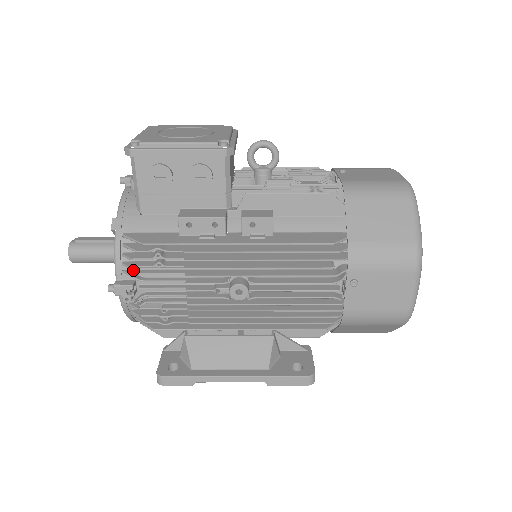
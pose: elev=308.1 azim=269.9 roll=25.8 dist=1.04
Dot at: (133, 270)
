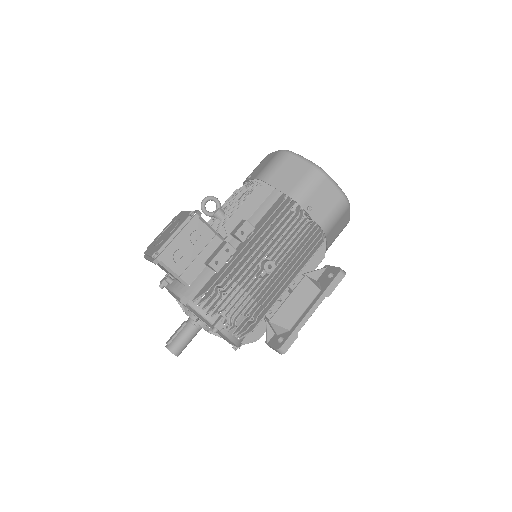
Dot at: (215, 311)
